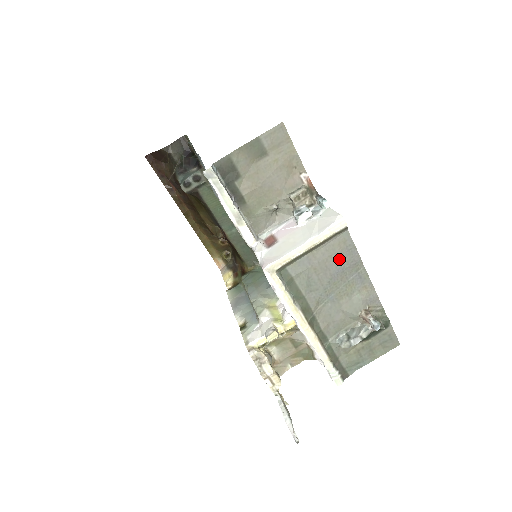
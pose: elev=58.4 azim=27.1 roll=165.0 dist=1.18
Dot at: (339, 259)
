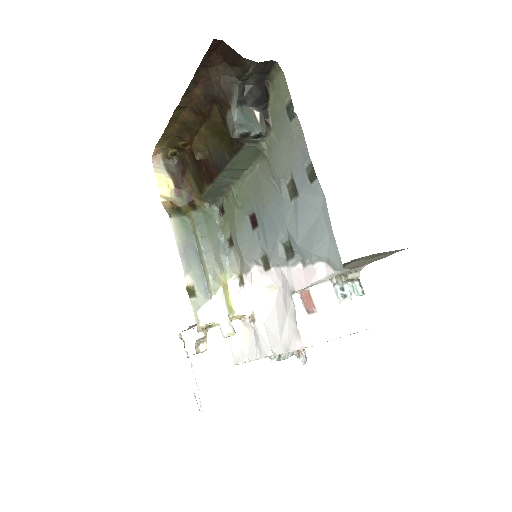
Dot at: occluded
